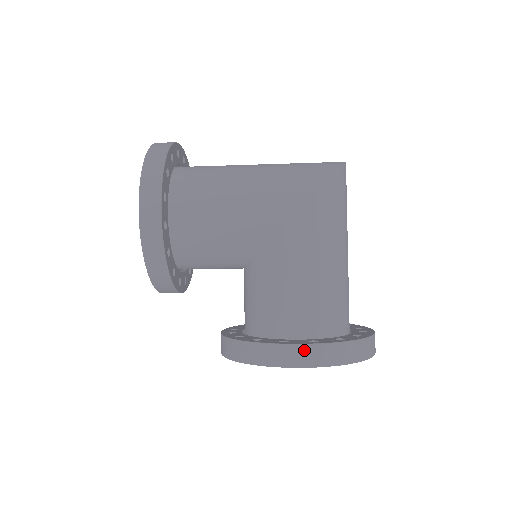
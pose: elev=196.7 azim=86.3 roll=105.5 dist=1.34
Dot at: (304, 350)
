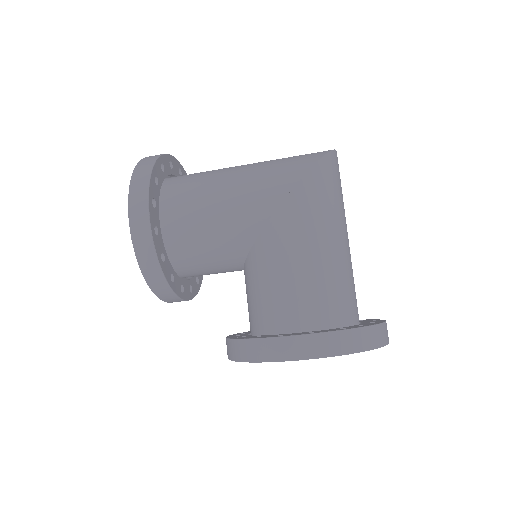
Dot at: (301, 341)
